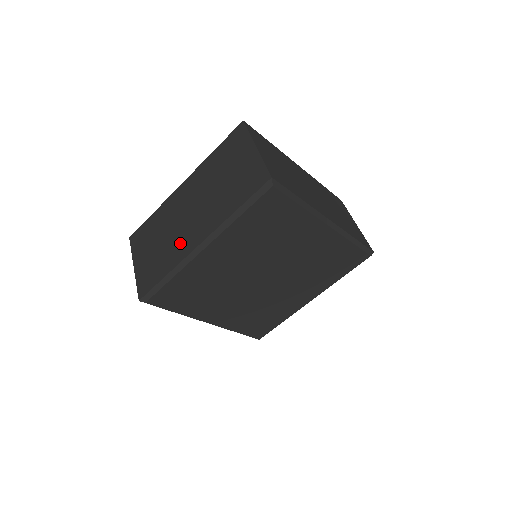
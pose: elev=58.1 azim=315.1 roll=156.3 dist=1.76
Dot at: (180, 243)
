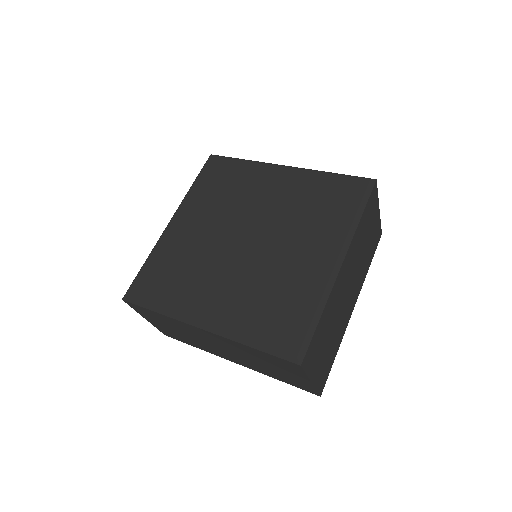
Dot at: occluded
